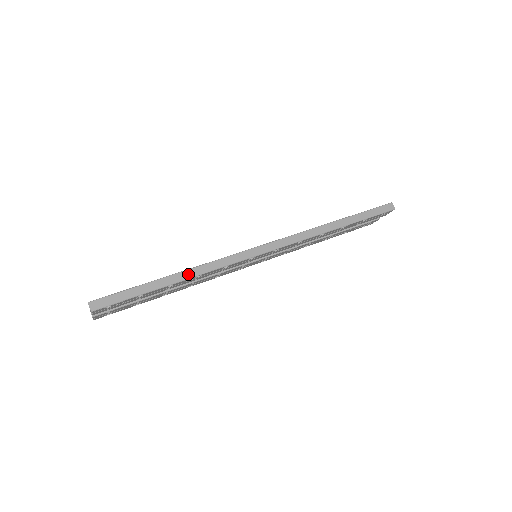
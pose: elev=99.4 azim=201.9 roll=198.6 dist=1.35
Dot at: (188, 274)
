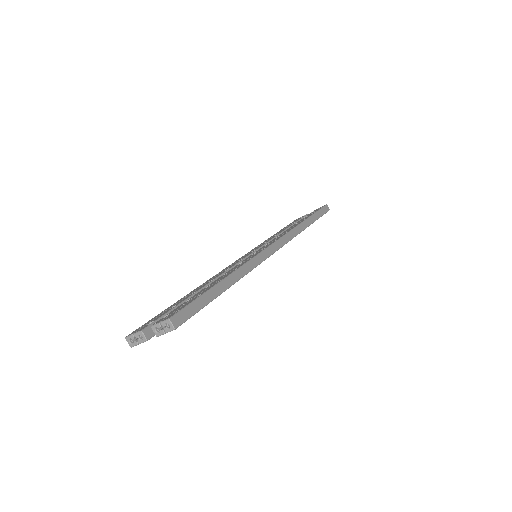
Dot at: (236, 276)
